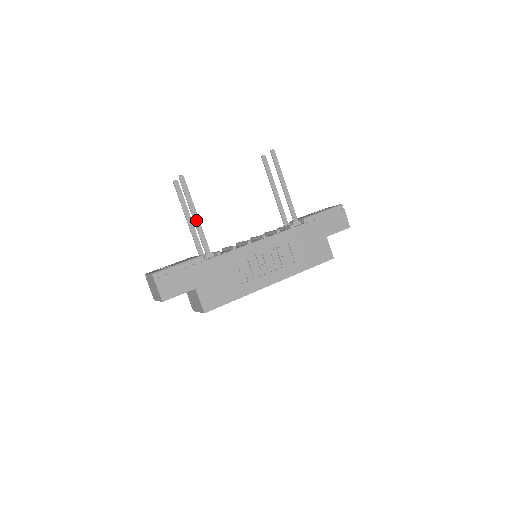
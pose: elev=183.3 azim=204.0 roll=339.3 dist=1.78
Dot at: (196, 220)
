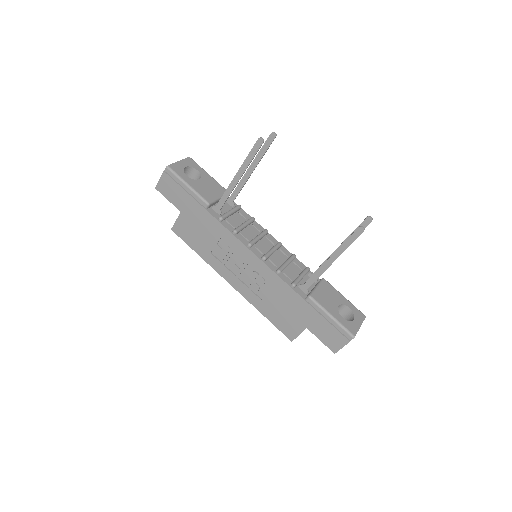
Dot at: (235, 180)
